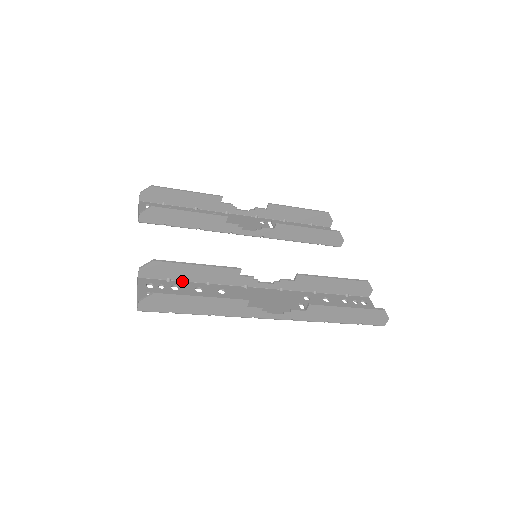
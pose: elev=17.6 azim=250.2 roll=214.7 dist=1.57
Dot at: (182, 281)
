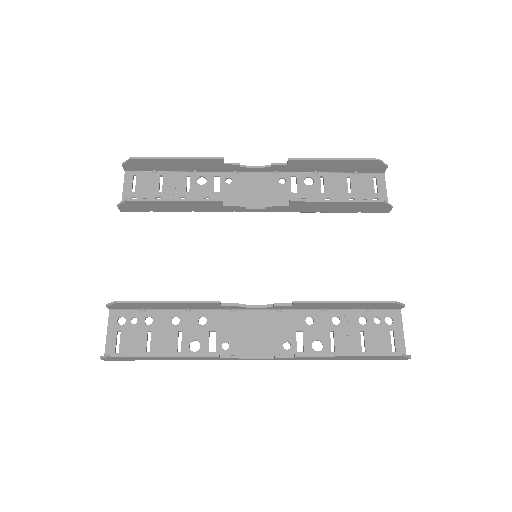
Dot at: (158, 309)
